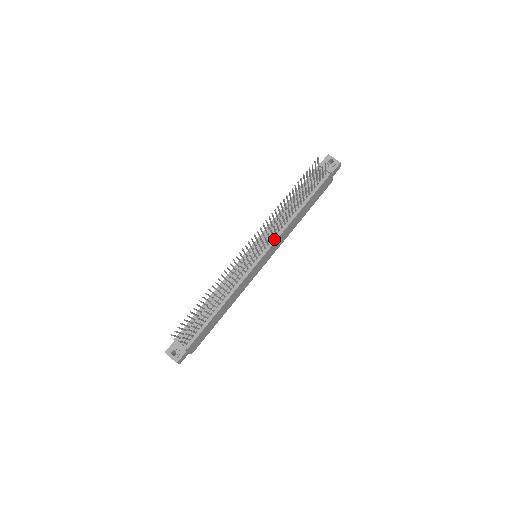
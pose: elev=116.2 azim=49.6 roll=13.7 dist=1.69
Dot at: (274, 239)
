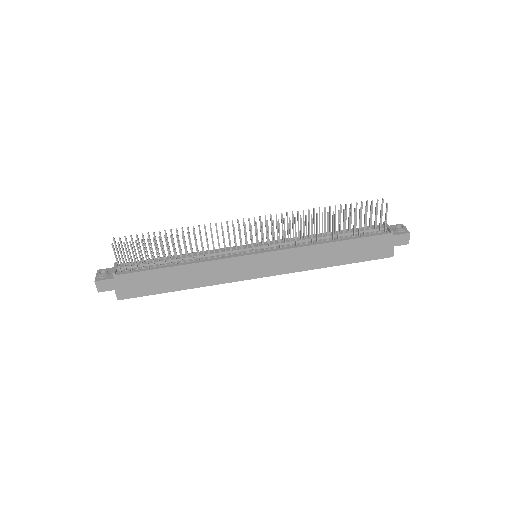
Dot at: (285, 247)
